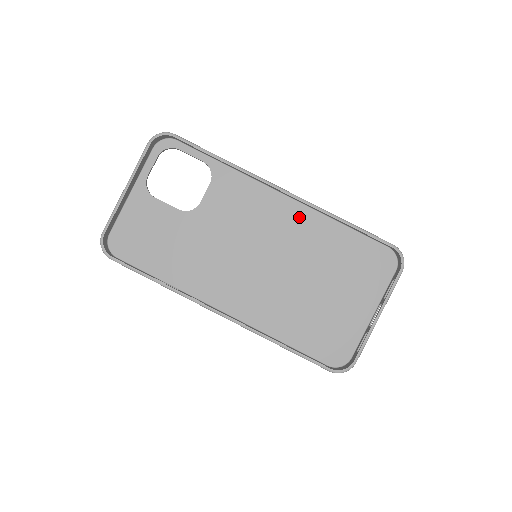
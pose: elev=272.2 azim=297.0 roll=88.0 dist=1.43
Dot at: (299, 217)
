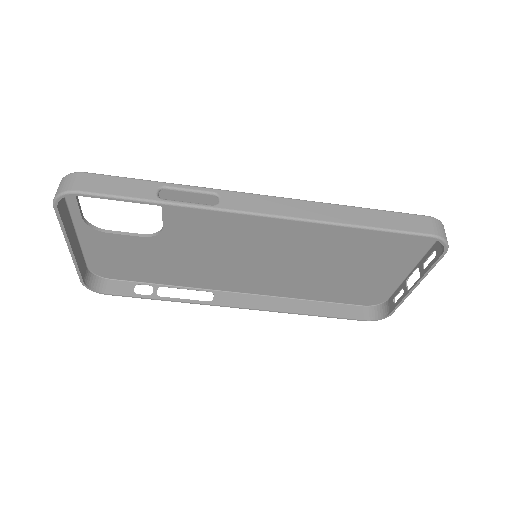
Dot at: occluded
